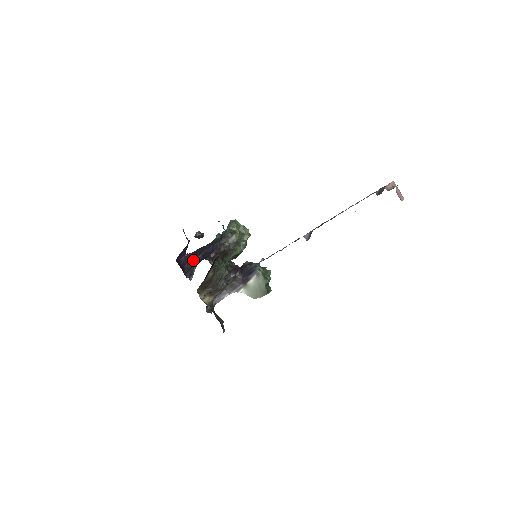
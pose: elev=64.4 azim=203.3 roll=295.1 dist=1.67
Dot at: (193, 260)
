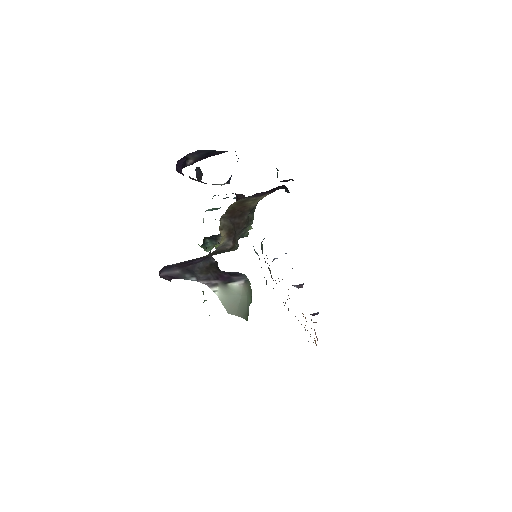
Dot at: occluded
